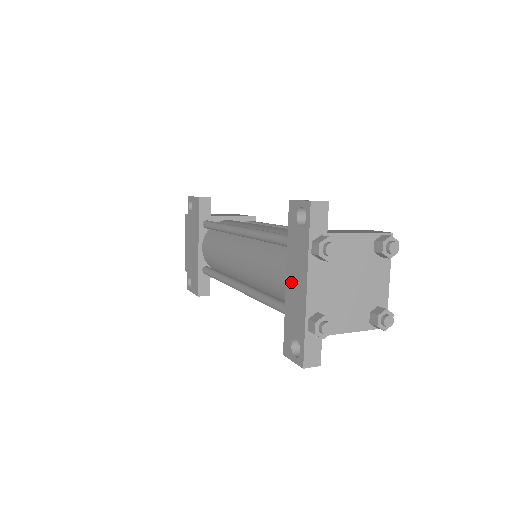
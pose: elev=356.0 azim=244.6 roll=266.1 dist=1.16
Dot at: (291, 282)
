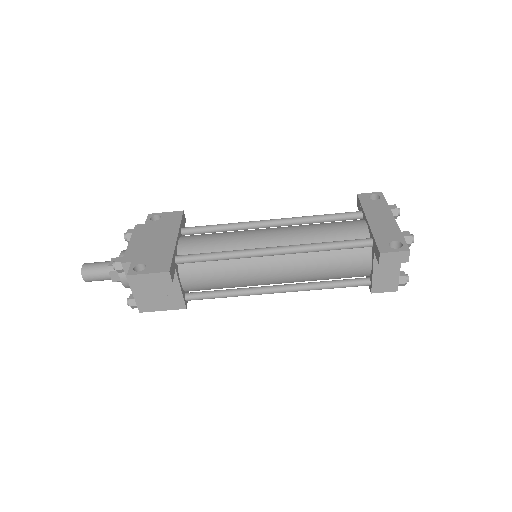
Dot at: (375, 220)
